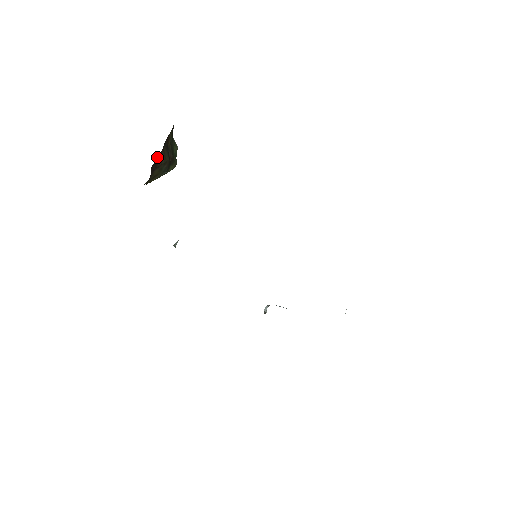
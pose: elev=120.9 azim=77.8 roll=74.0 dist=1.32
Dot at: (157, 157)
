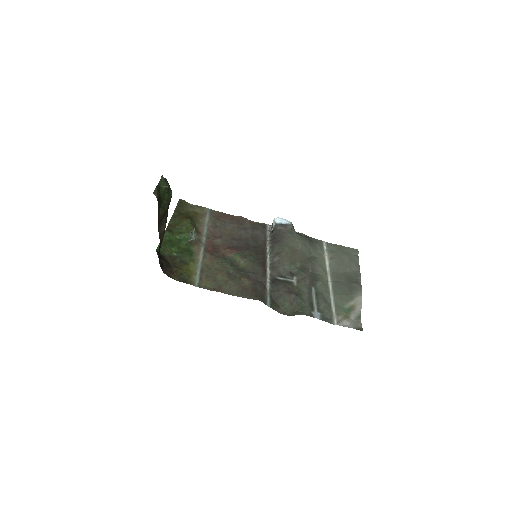
Dot at: occluded
